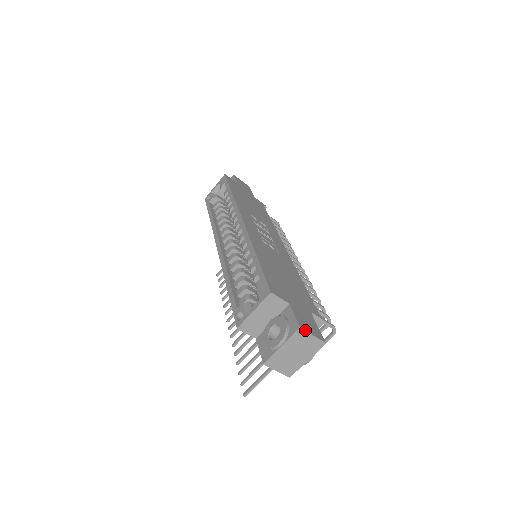
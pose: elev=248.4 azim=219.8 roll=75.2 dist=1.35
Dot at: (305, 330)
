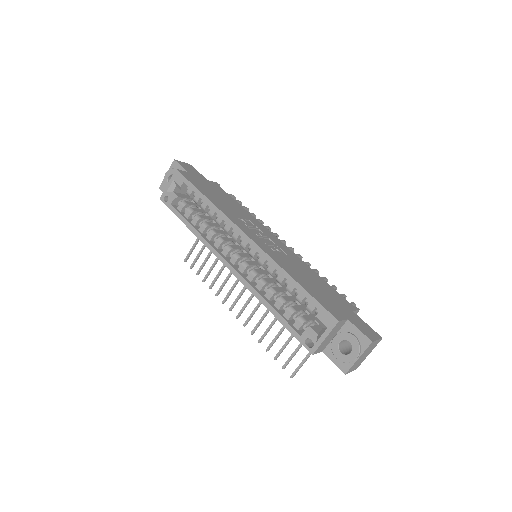
Dot at: (374, 340)
